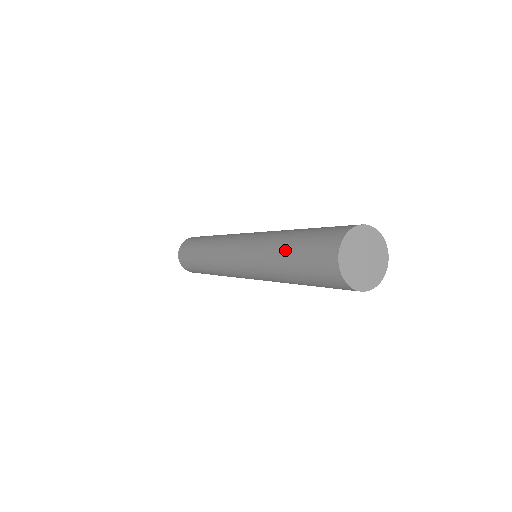
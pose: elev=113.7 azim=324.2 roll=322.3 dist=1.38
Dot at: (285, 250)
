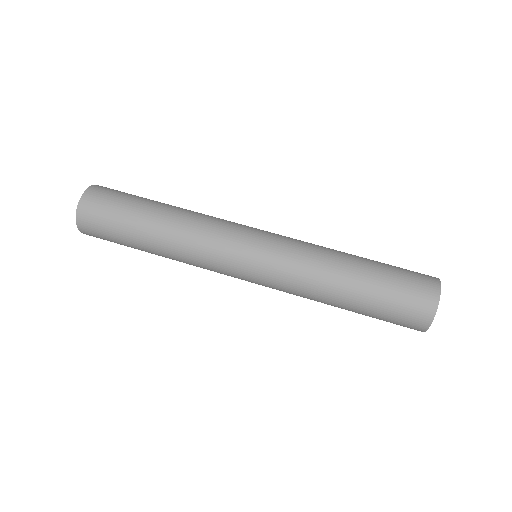
Dot at: (357, 283)
